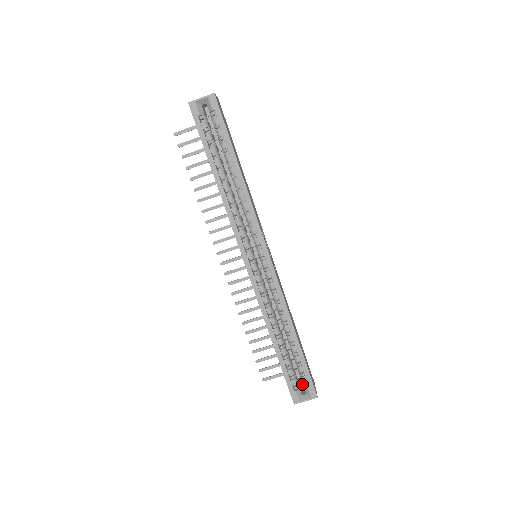
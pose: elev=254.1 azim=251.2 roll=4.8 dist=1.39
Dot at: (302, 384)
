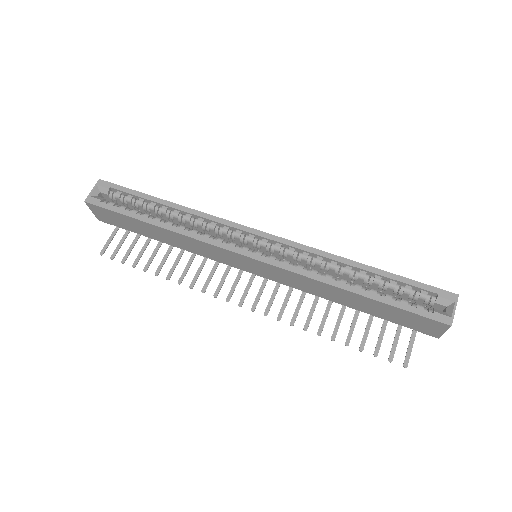
Dot at: occluded
